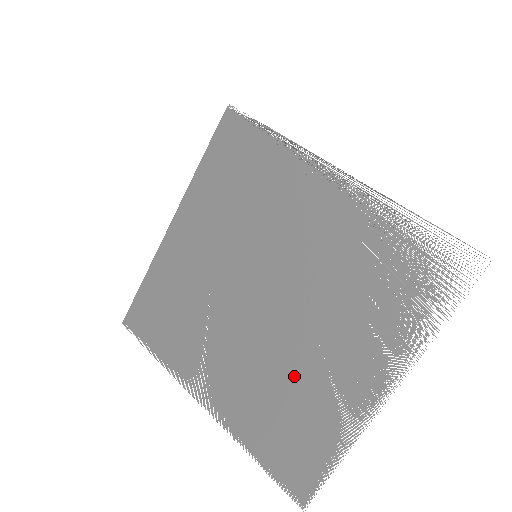
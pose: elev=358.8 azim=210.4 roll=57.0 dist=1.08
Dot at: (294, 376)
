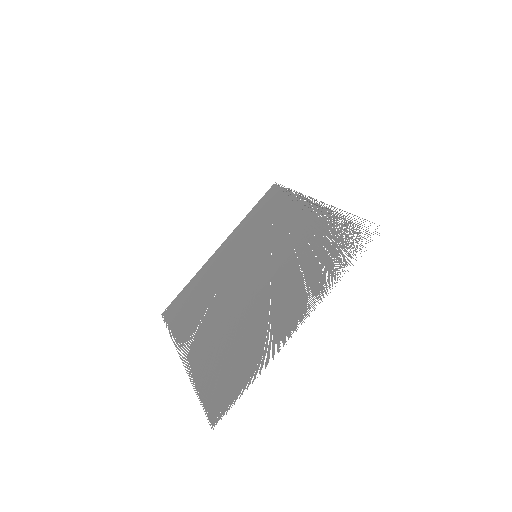
Dot at: (247, 326)
